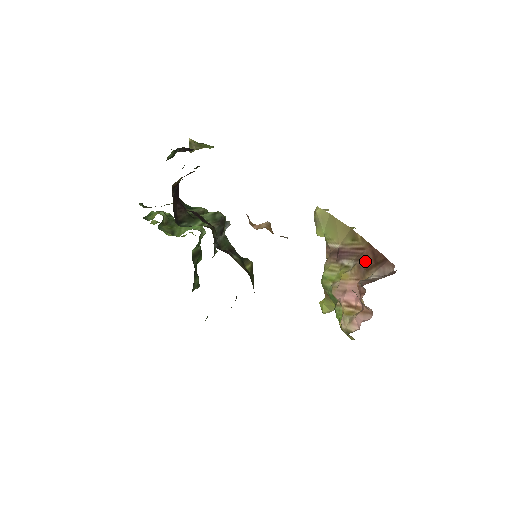
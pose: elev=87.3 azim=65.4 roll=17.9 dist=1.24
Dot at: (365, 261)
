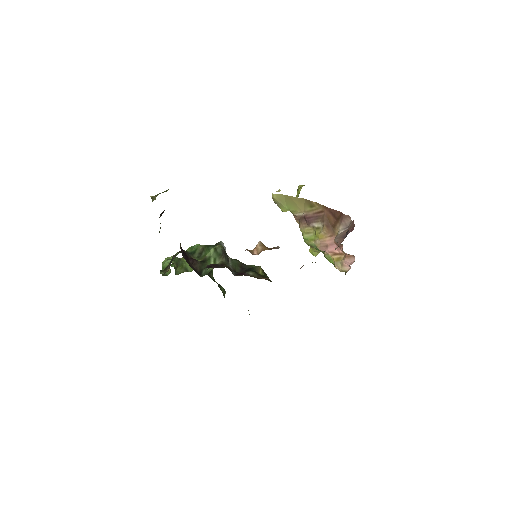
Dot at: (329, 221)
